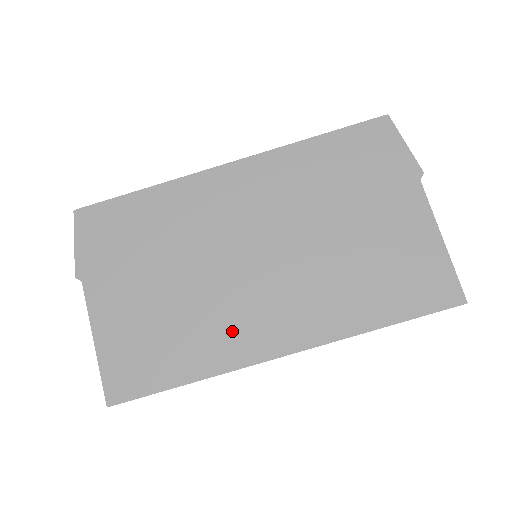
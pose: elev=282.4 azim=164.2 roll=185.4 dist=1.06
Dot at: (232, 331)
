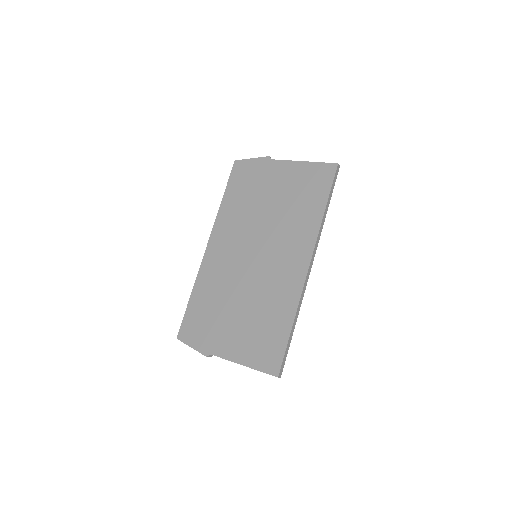
Dot at: (282, 287)
